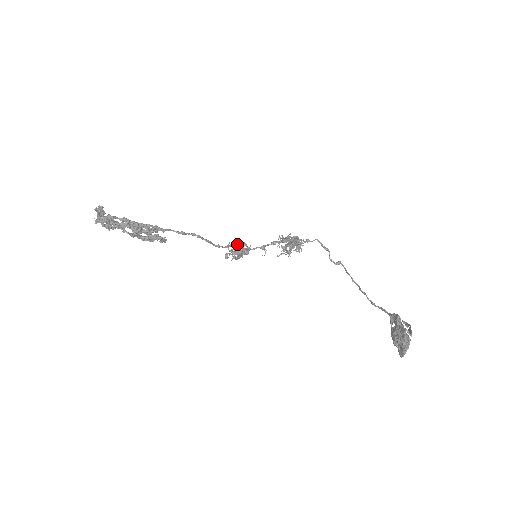
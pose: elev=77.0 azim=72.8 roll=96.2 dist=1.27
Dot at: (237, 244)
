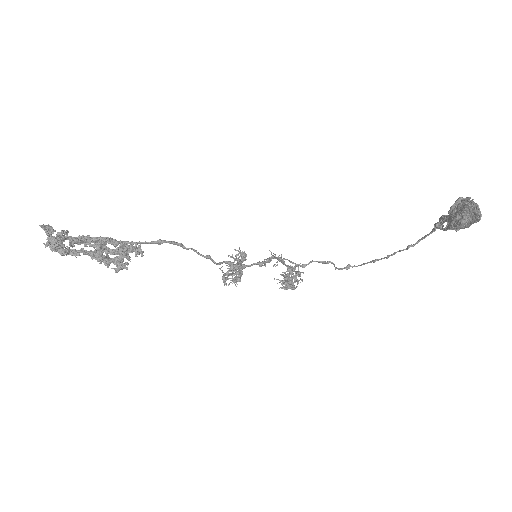
Dot at: (229, 261)
